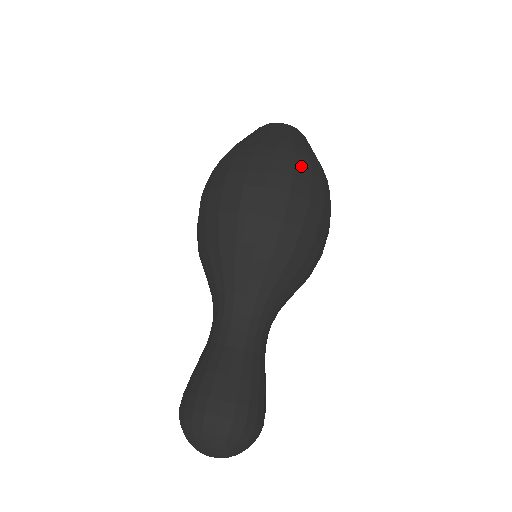
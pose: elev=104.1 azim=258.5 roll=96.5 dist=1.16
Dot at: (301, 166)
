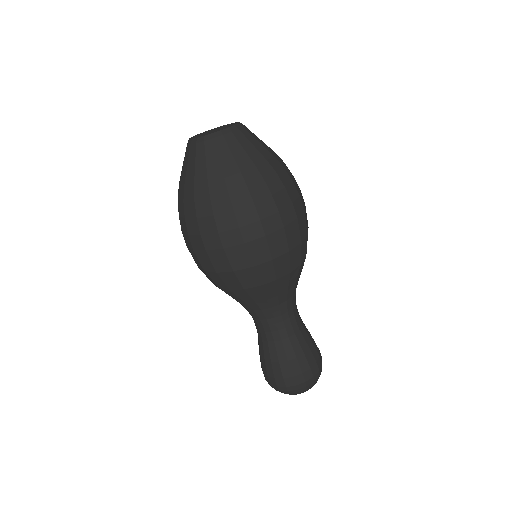
Dot at: (276, 191)
